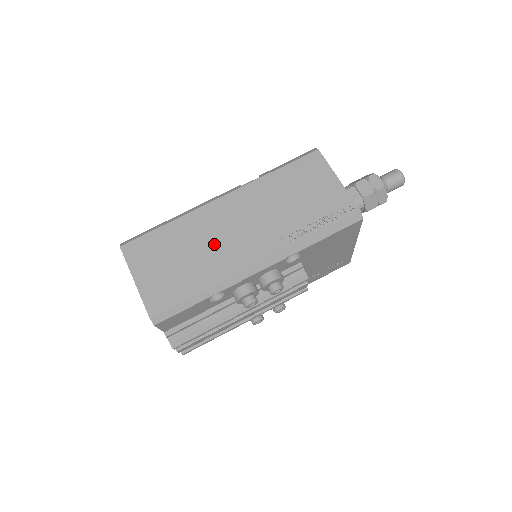
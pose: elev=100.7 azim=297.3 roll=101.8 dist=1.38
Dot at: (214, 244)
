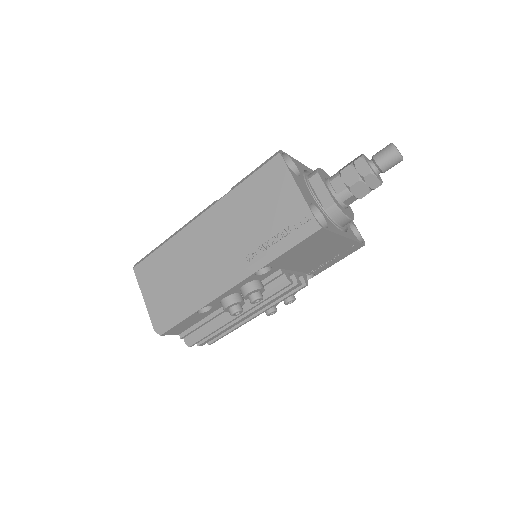
Dot at: (195, 264)
